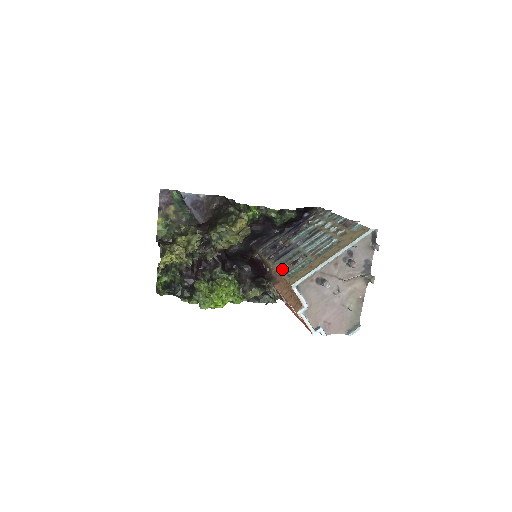
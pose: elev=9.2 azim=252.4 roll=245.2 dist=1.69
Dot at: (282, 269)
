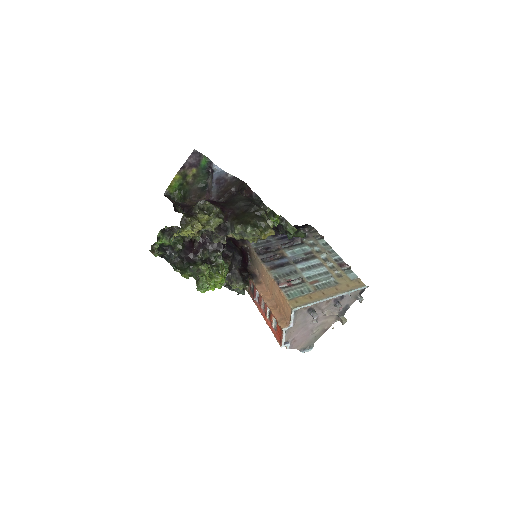
Dot at: (279, 282)
